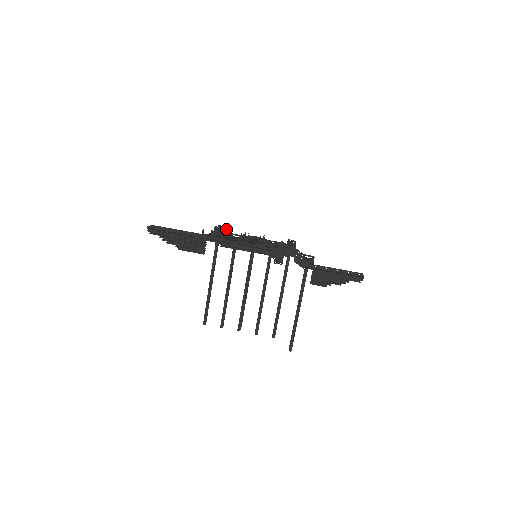
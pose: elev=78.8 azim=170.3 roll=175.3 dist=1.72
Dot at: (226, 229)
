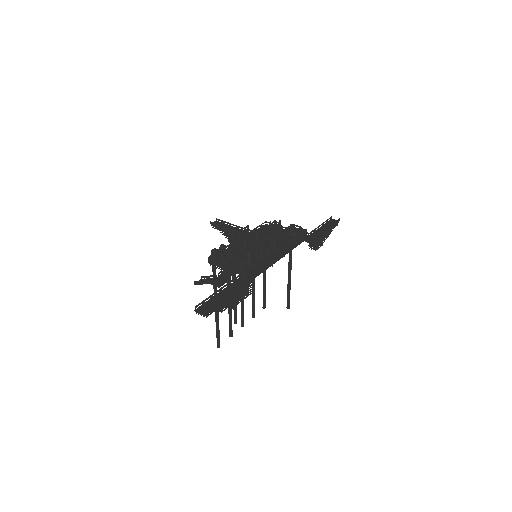
Dot at: (232, 251)
